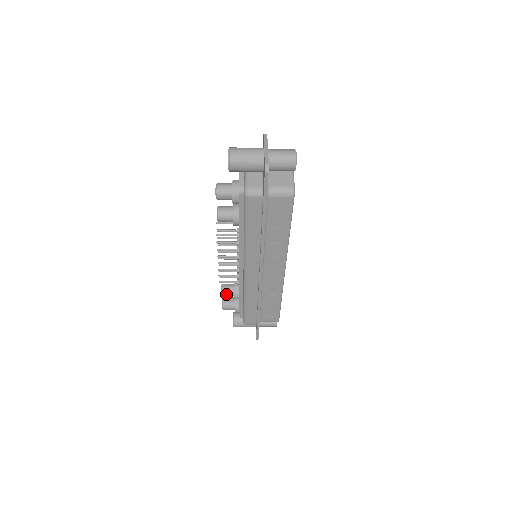
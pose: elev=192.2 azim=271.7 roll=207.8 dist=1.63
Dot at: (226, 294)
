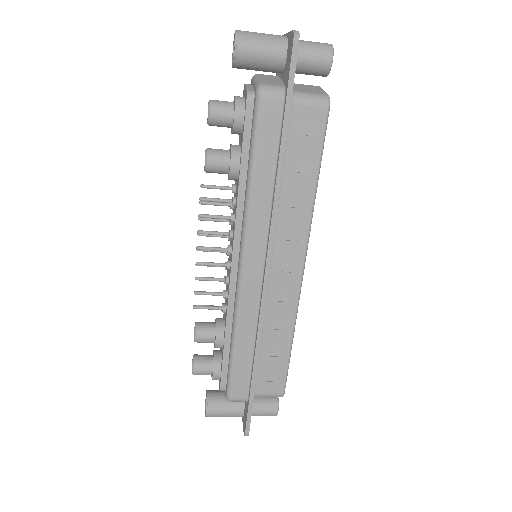
Dot at: (202, 335)
